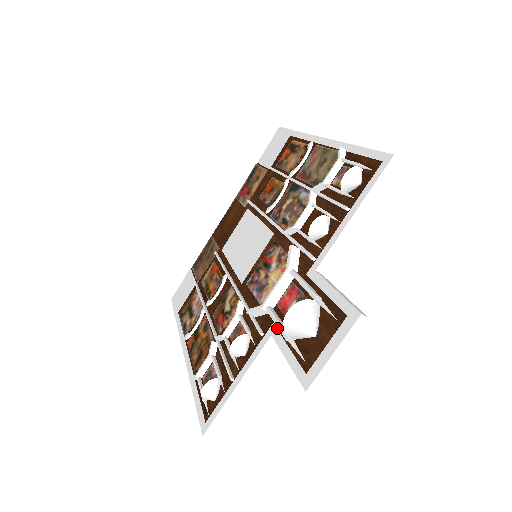
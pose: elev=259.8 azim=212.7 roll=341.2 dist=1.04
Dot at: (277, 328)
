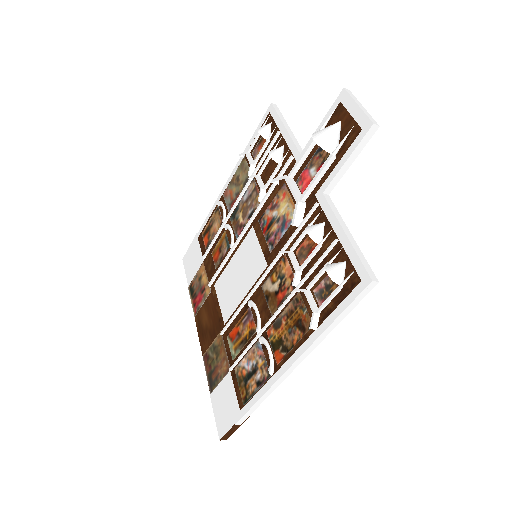
Dot at: (320, 186)
